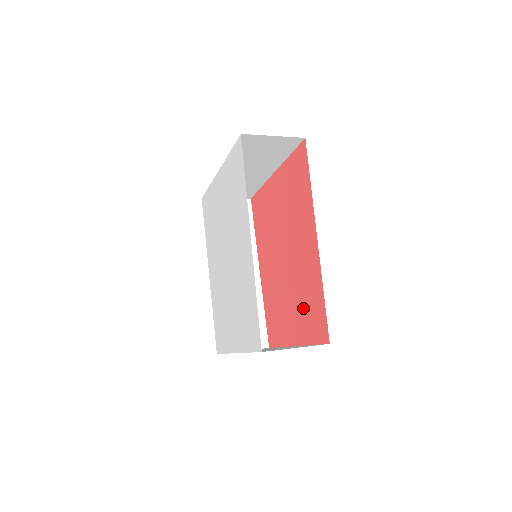
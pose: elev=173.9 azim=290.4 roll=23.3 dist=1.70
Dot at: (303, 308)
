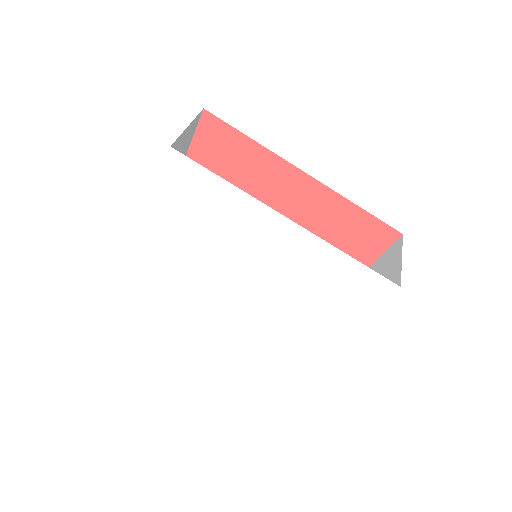
Dot at: (338, 245)
